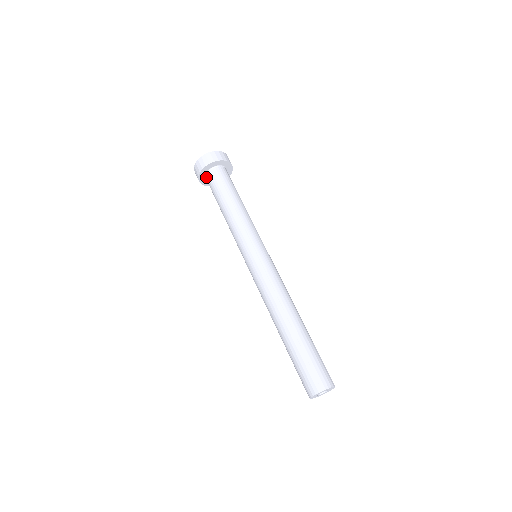
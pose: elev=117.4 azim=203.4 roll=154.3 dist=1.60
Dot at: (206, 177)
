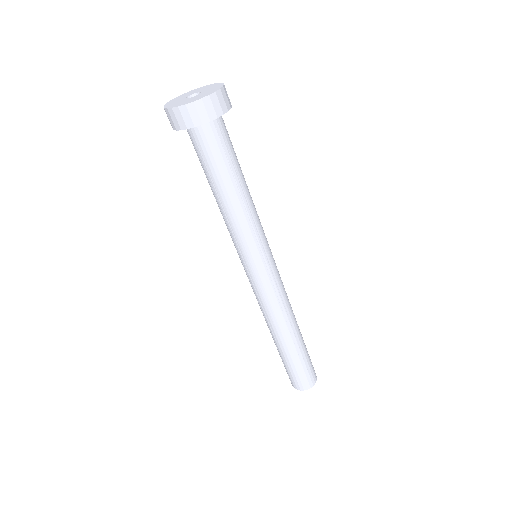
Dot at: (194, 128)
